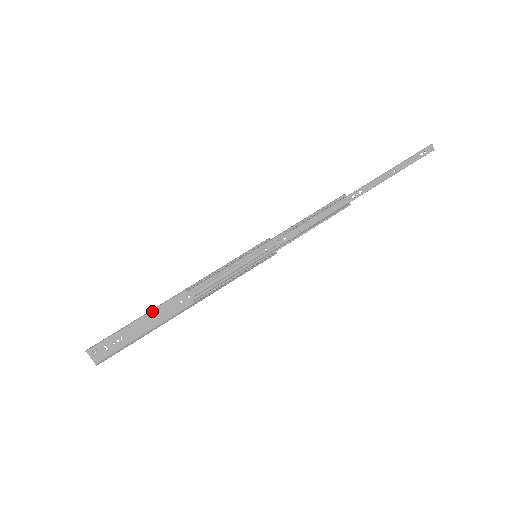
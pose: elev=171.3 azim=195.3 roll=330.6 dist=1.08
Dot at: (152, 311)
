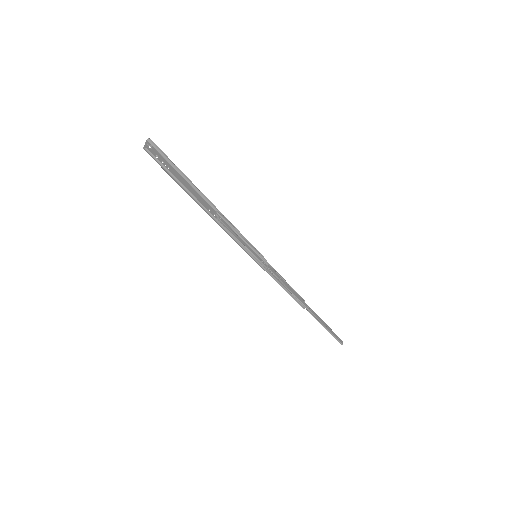
Dot at: (194, 189)
